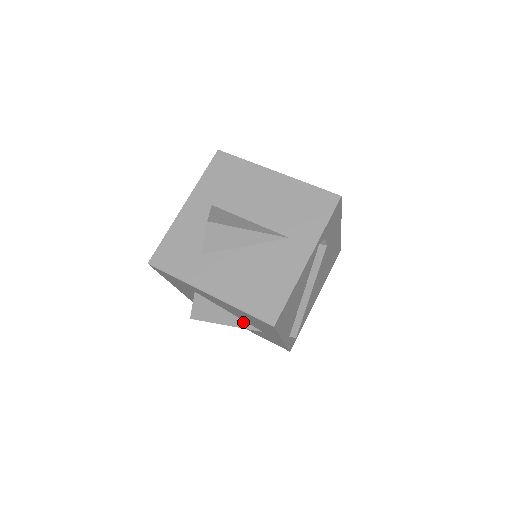
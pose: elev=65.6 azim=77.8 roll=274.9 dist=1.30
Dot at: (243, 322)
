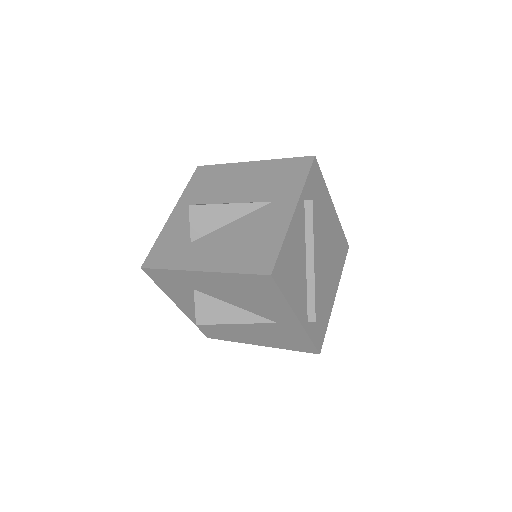
Dot at: (253, 315)
